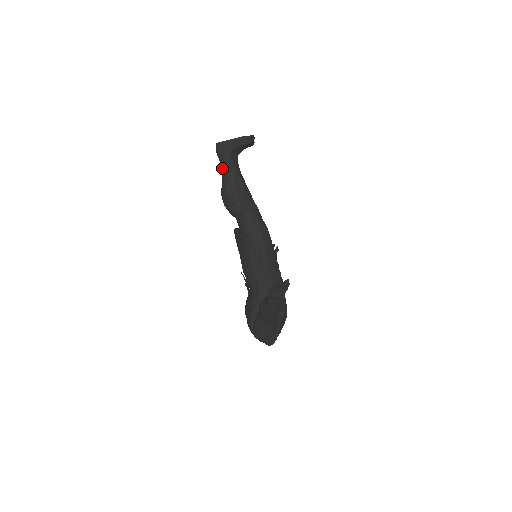
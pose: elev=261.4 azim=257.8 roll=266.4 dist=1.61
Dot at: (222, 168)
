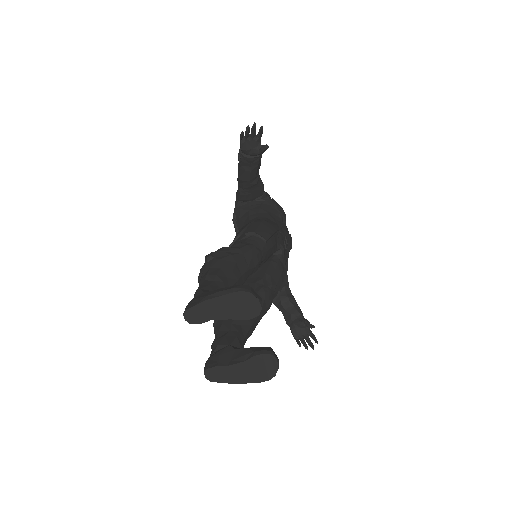
Dot at: occluded
